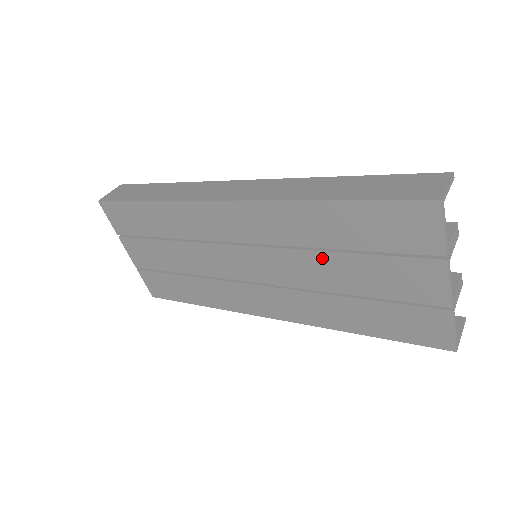
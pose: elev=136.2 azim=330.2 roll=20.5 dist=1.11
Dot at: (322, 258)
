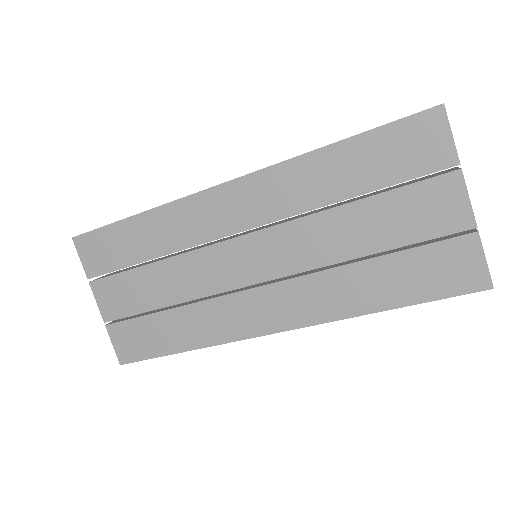
Dot at: (334, 217)
